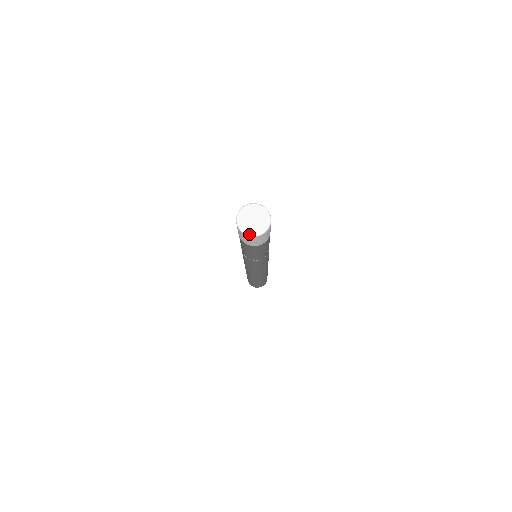
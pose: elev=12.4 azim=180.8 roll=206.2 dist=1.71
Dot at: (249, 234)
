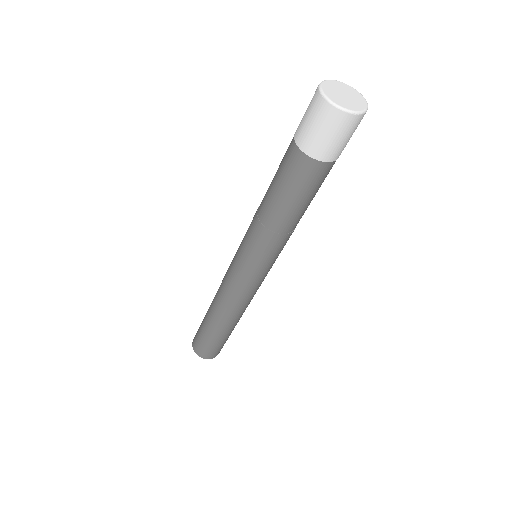
Dot at: (345, 108)
